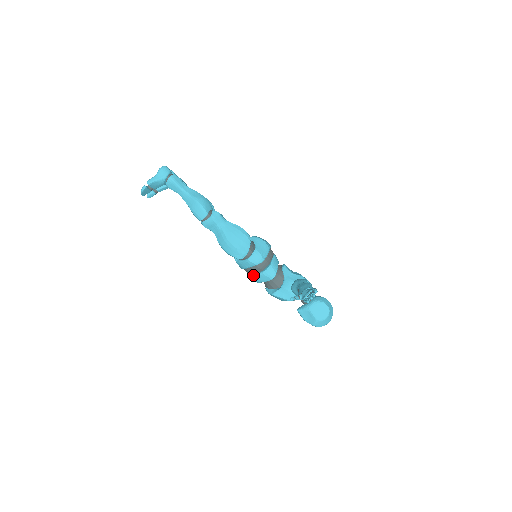
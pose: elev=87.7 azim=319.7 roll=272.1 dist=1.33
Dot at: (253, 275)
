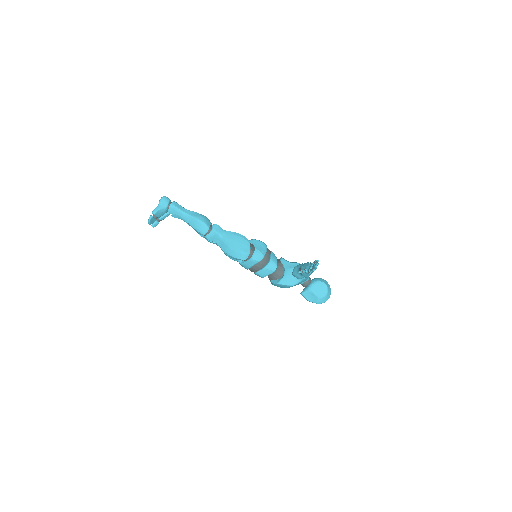
Dot at: (258, 272)
